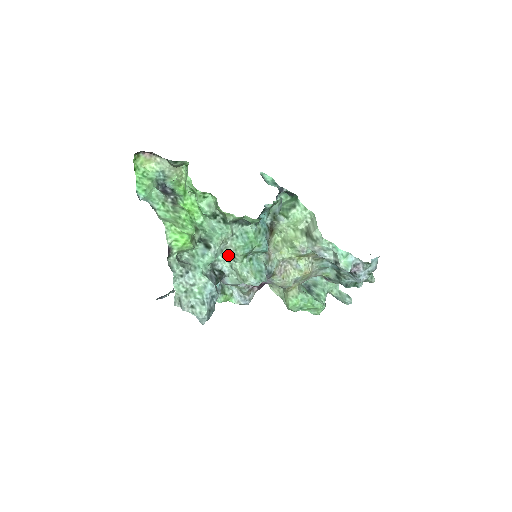
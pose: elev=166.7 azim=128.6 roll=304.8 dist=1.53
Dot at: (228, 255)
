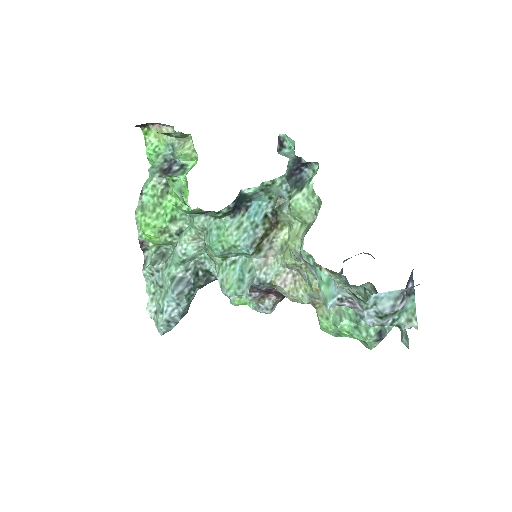
Dot at: occluded
